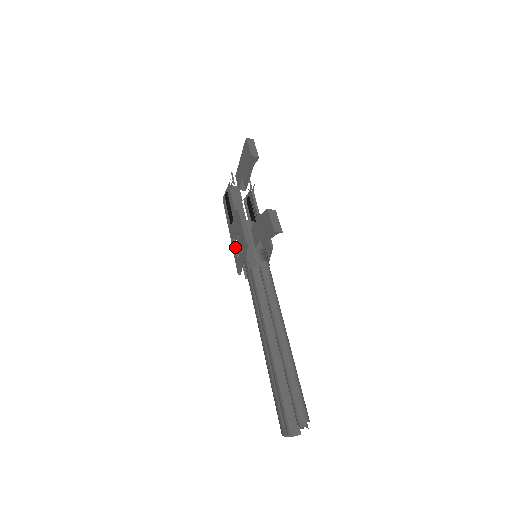
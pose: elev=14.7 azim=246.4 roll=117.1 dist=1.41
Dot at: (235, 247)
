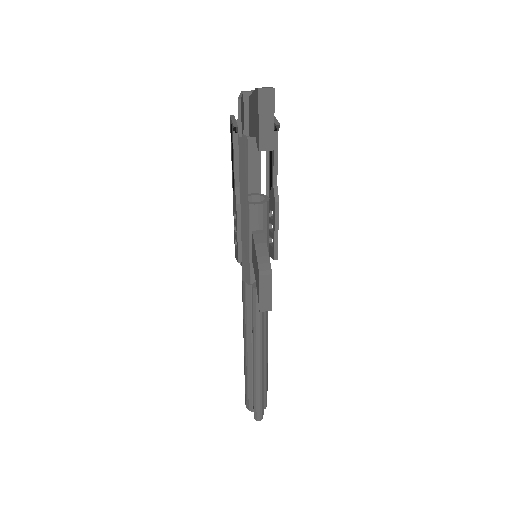
Dot at: occluded
